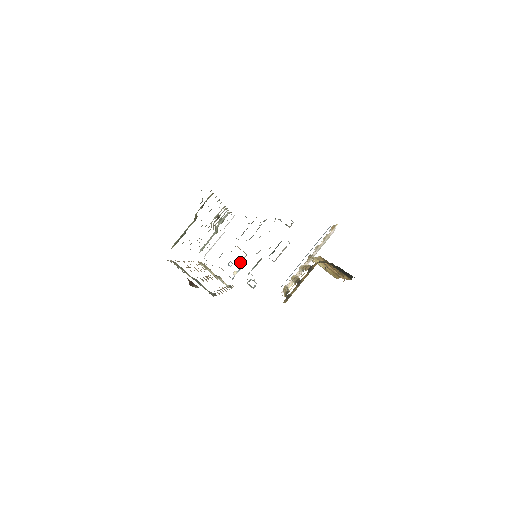
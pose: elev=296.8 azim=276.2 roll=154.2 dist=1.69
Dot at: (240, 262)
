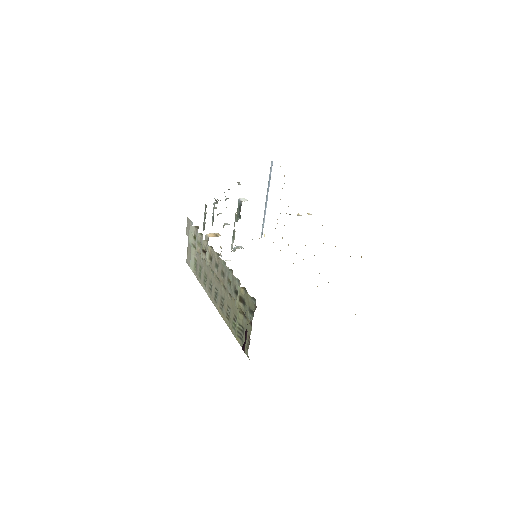
Dot at: occluded
